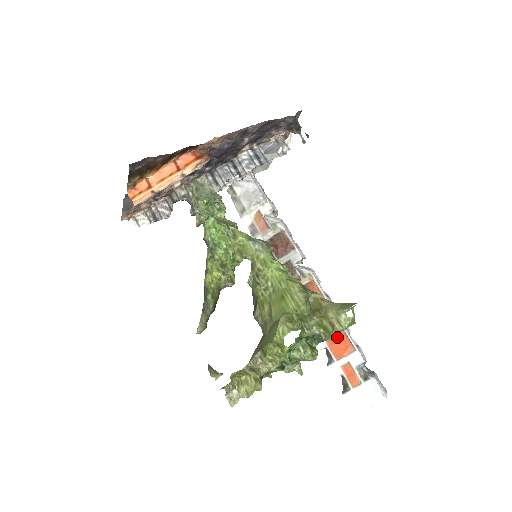
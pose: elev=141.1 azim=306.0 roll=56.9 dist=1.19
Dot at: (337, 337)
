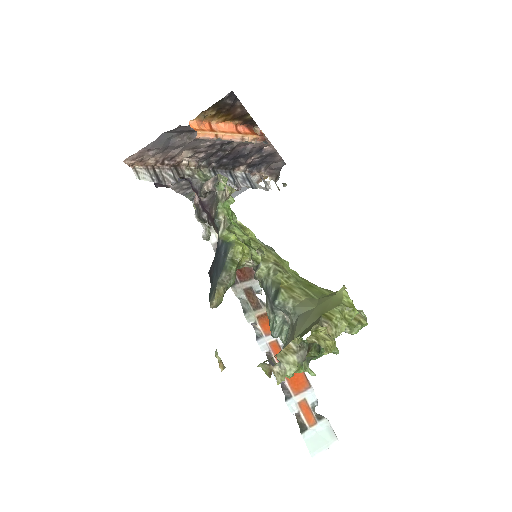
Dot at: occluded
